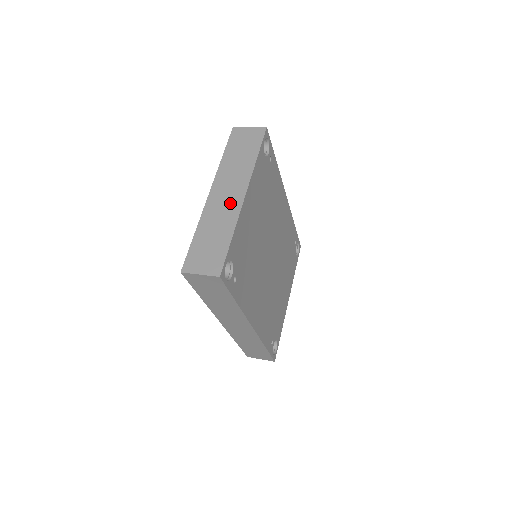
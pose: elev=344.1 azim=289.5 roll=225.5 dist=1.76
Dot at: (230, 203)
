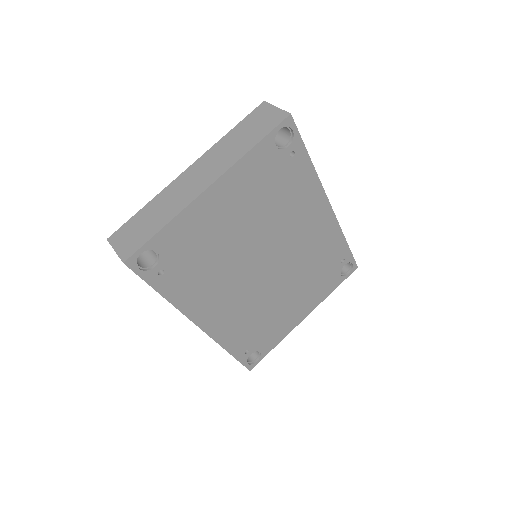
Dot at: (191, 189)
